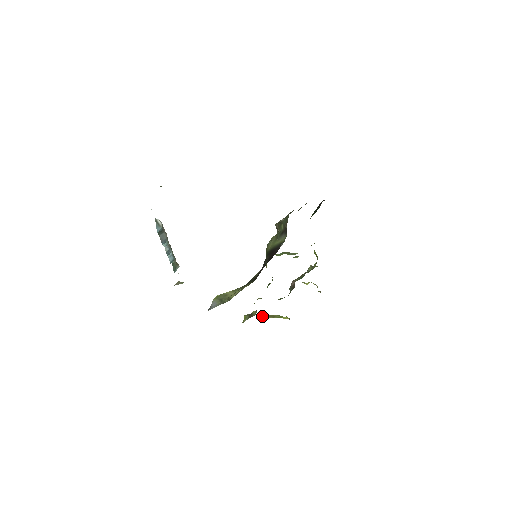
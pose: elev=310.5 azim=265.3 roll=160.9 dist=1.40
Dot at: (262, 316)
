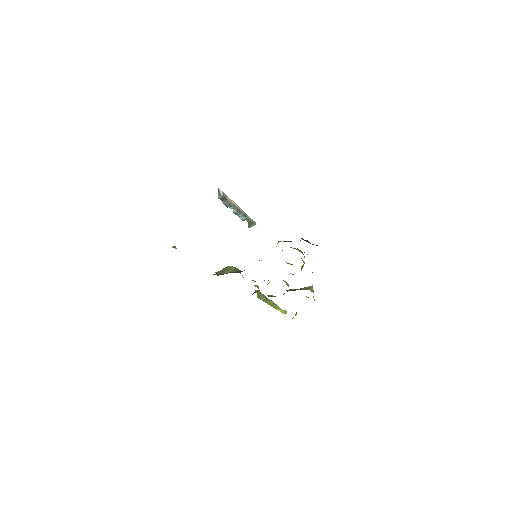
Dot at: (263, 299)
